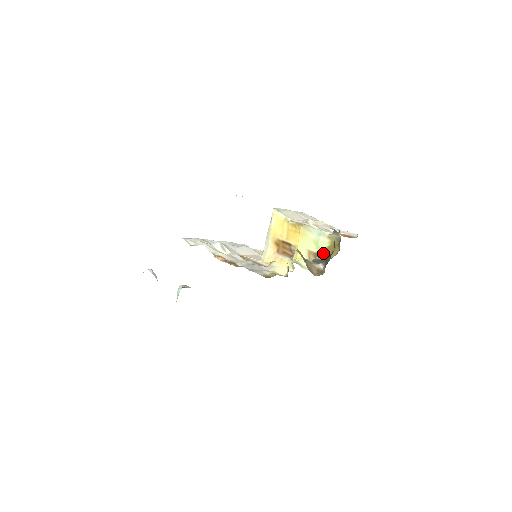
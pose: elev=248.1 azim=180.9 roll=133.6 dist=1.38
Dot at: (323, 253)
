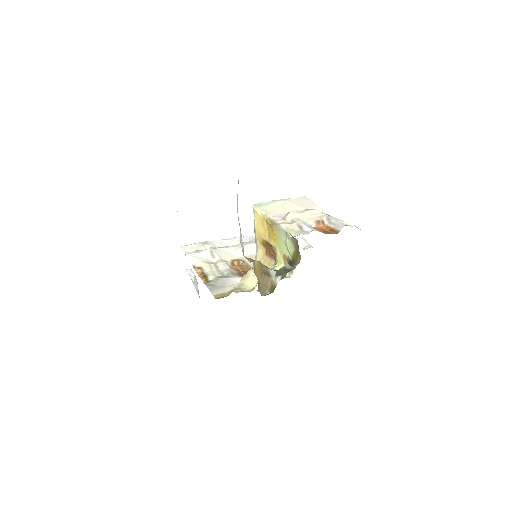
Dot at: (292, 259)
